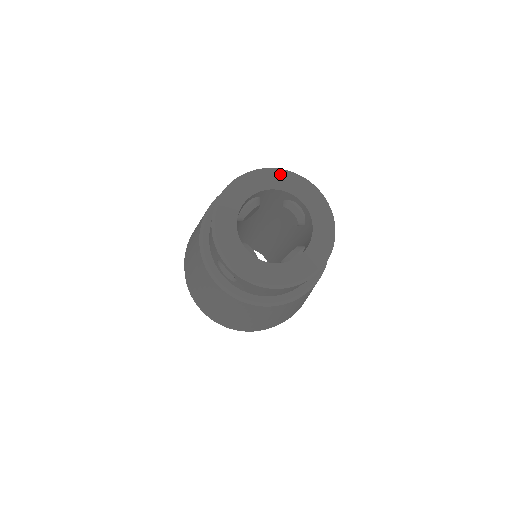
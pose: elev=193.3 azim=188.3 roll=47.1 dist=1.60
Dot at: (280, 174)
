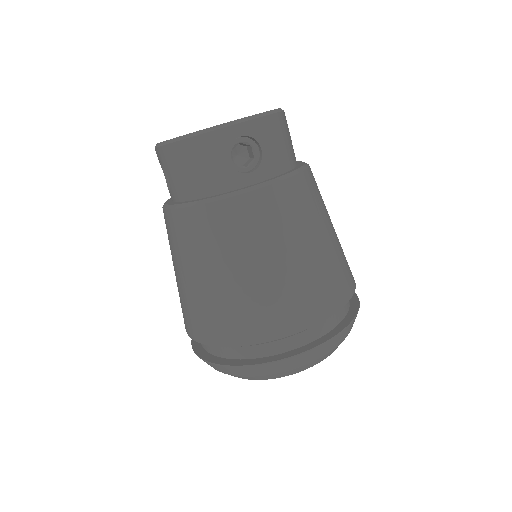
Dot at: occluded
